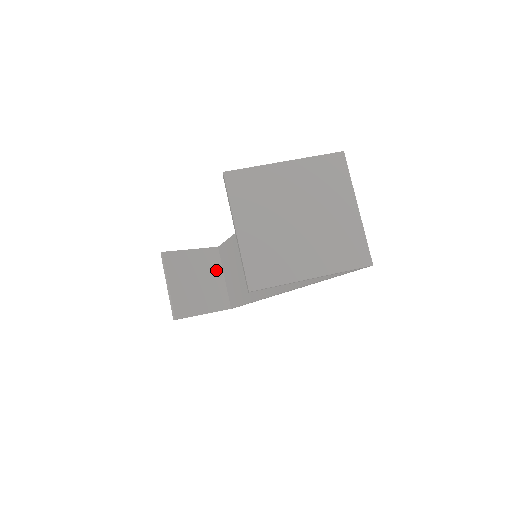
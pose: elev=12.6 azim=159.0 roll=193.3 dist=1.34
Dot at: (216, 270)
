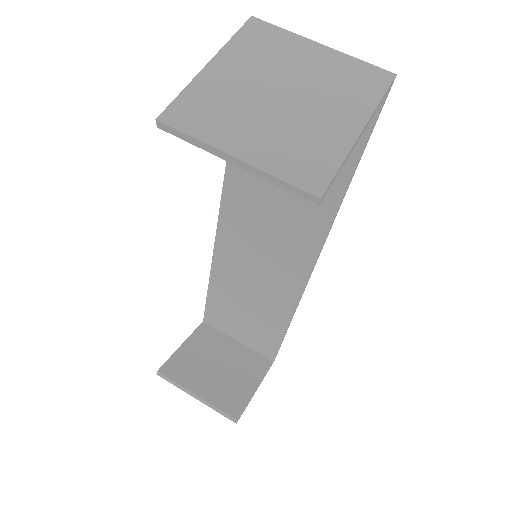
Dot at: (223, 342)
